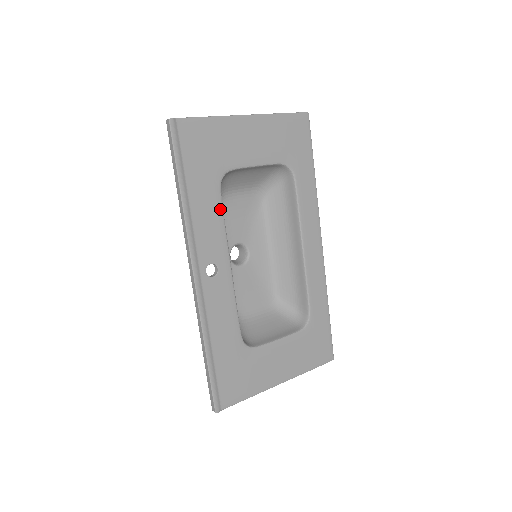
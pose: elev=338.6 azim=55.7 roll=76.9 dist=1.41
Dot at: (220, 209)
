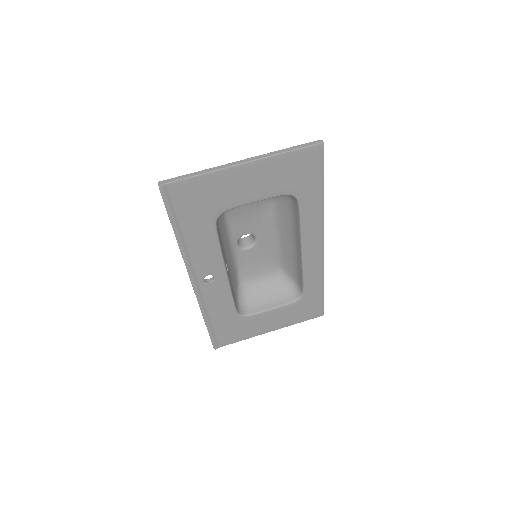
Dot at: (215, 240)
